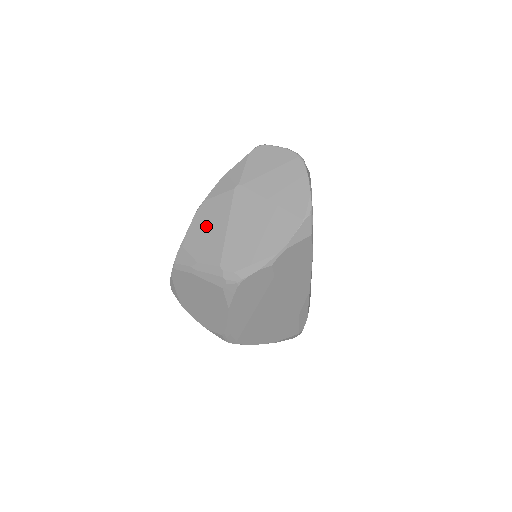
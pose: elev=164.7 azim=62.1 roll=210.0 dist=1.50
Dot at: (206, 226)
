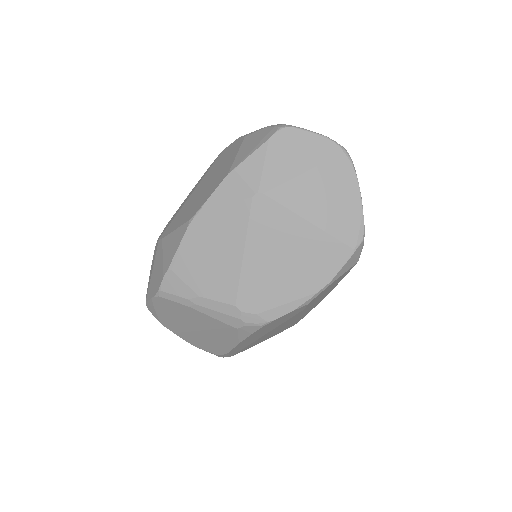
Dot at: (208, 247)
